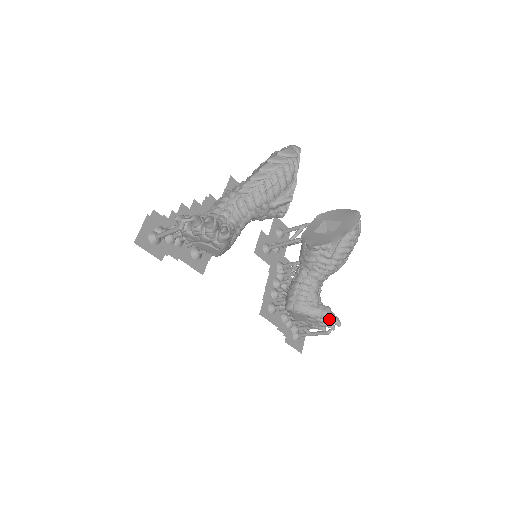
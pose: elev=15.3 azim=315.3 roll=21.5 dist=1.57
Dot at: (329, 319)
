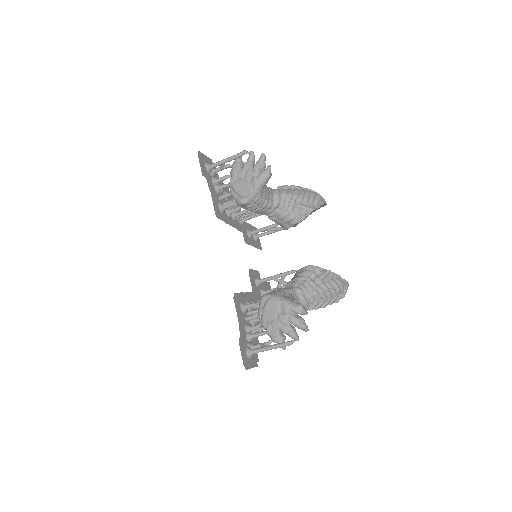
Dot at: (300, 319)
